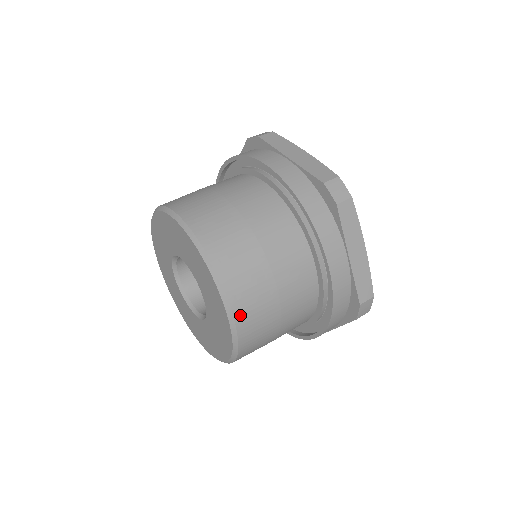
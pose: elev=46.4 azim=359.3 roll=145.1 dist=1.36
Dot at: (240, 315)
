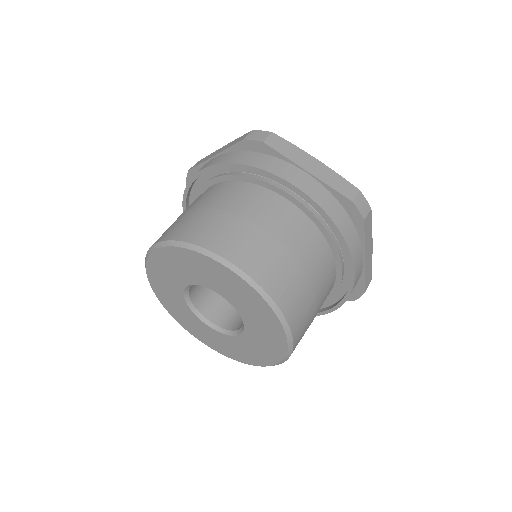
Dot at: (251, 270)
